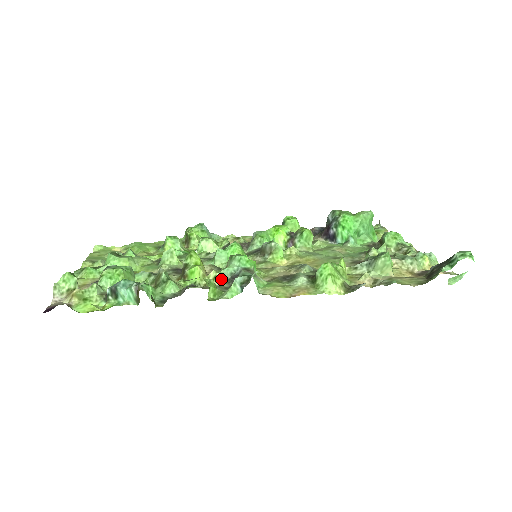
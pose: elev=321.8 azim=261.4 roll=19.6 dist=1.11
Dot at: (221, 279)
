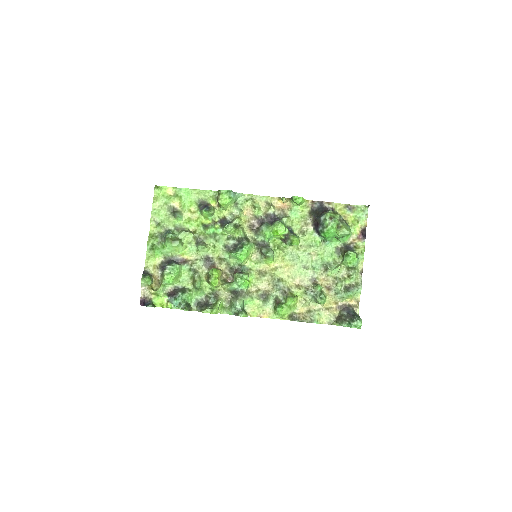
Dot at: (228, 290)
